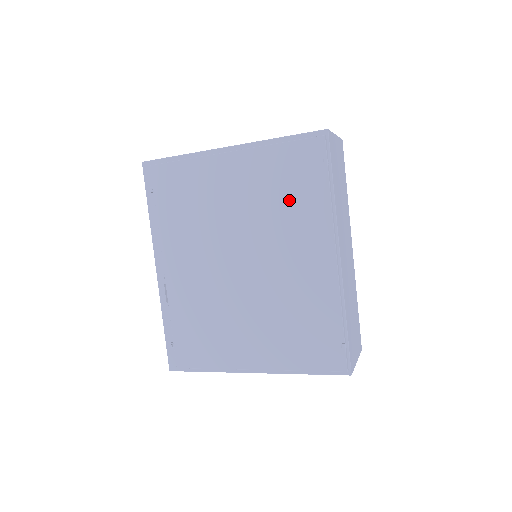
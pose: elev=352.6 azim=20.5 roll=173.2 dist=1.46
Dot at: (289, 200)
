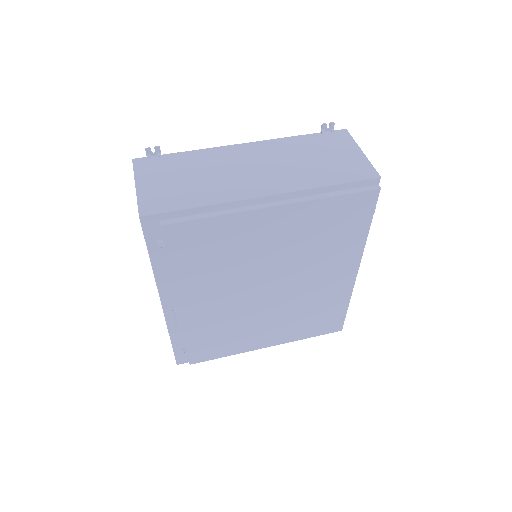
Dot at: (329, 241)
